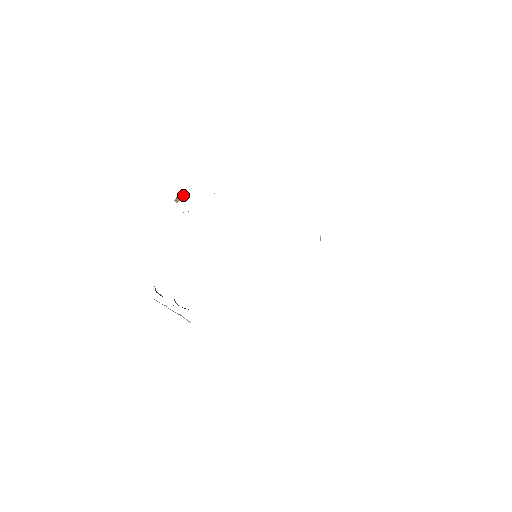
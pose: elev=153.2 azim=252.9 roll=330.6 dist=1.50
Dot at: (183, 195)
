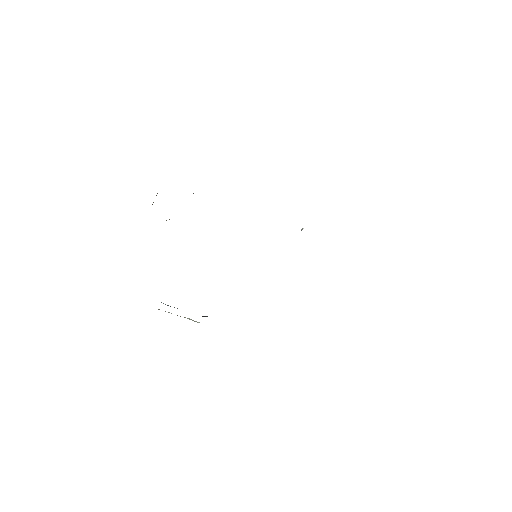
Dot at: occluded
